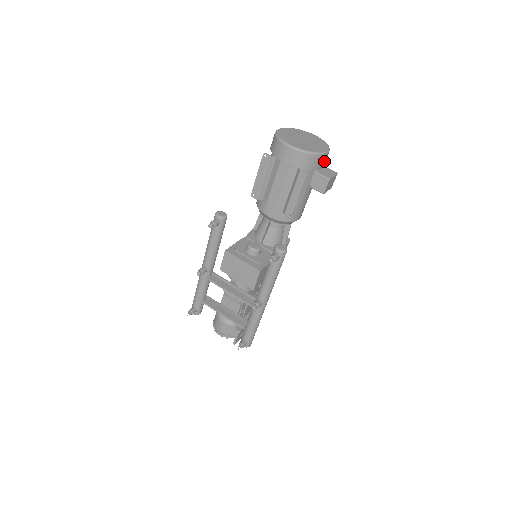
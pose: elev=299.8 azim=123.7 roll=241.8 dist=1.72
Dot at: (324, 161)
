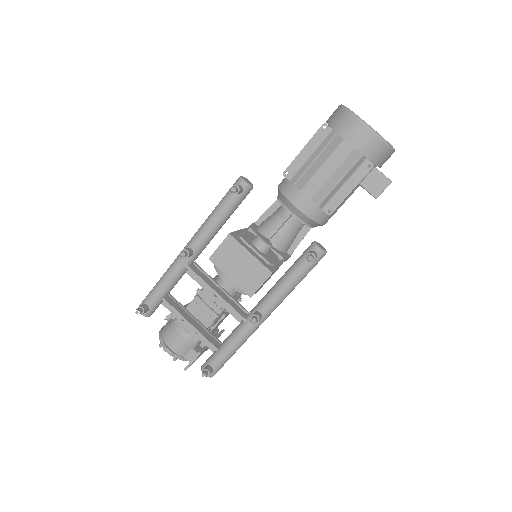
Dot at: (386, 160)
